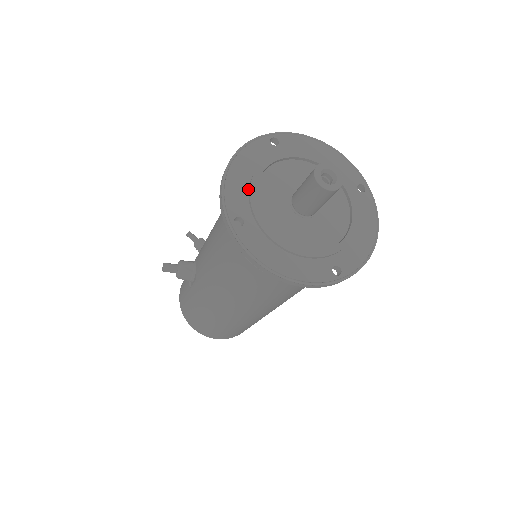
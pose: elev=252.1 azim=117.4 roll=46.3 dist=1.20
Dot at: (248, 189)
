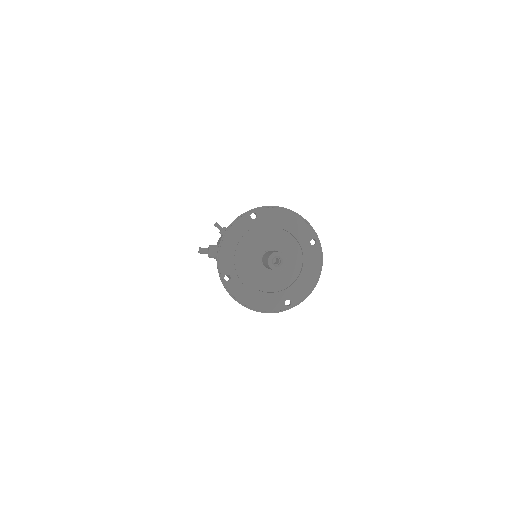
Dot at: (234, 255)
